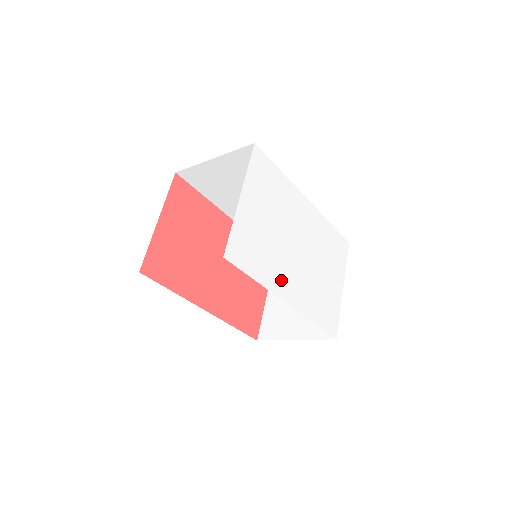
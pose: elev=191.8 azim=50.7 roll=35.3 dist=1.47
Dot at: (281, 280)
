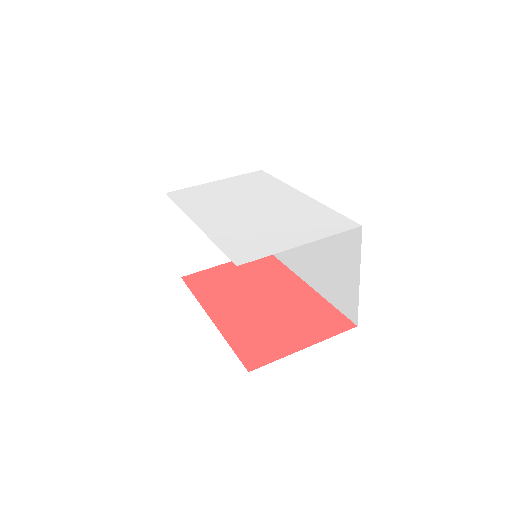
Dot at: (205, 213)
